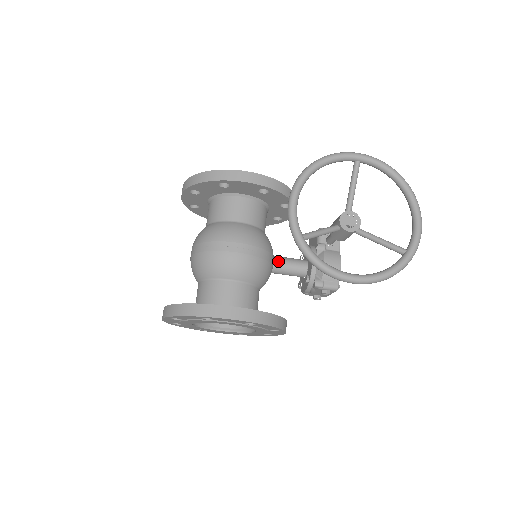
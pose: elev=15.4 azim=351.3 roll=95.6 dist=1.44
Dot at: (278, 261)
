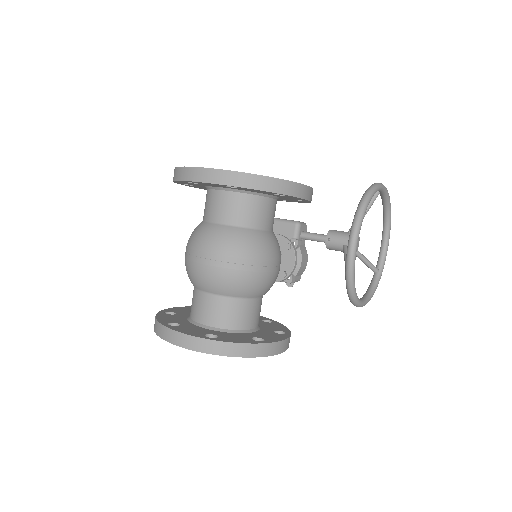
Dot at: occluded
